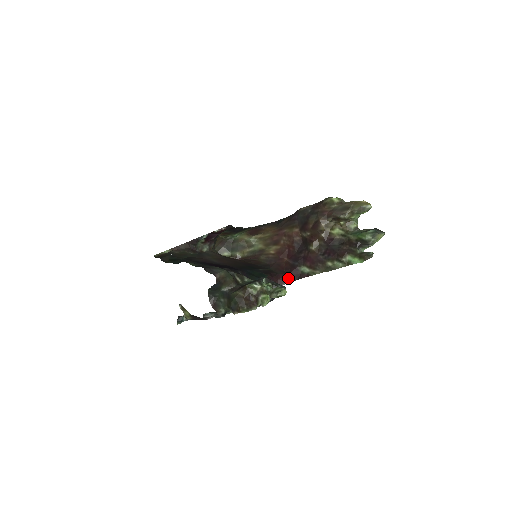
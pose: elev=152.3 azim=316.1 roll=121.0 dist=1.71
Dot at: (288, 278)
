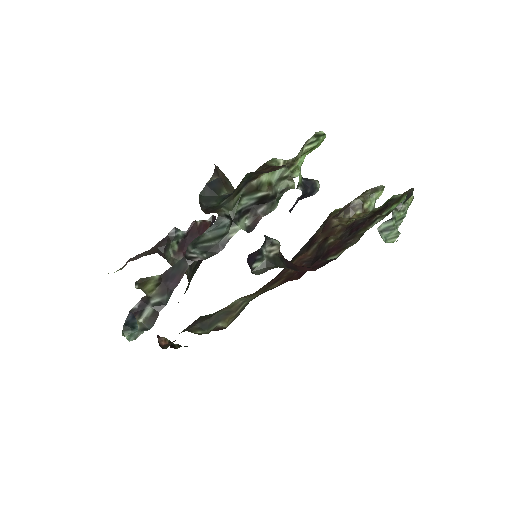
Dot at: (310, 268)
